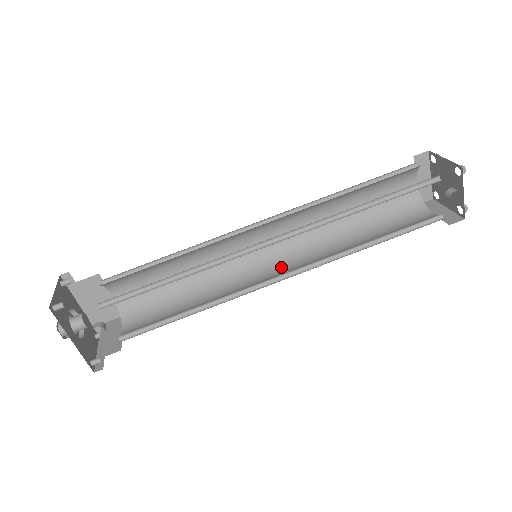
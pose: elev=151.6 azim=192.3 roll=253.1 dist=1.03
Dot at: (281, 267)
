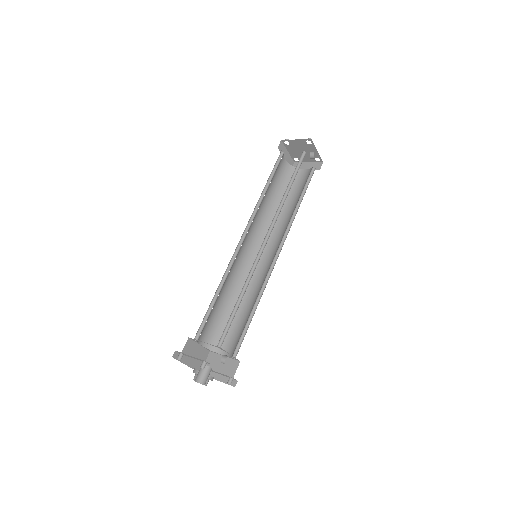
Dot at: (266, 252)
